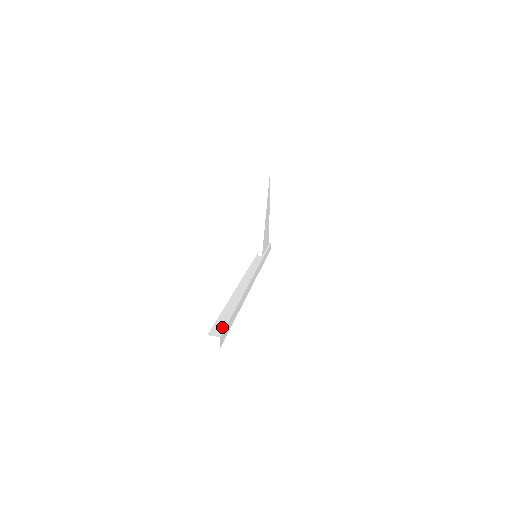
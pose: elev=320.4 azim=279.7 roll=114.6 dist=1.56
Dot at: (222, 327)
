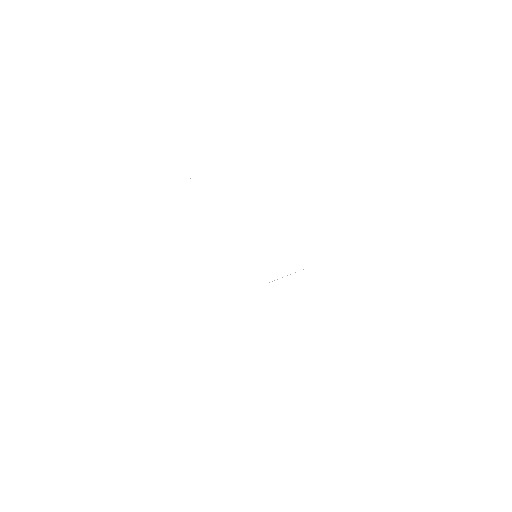
Dot at: (174, 132)
